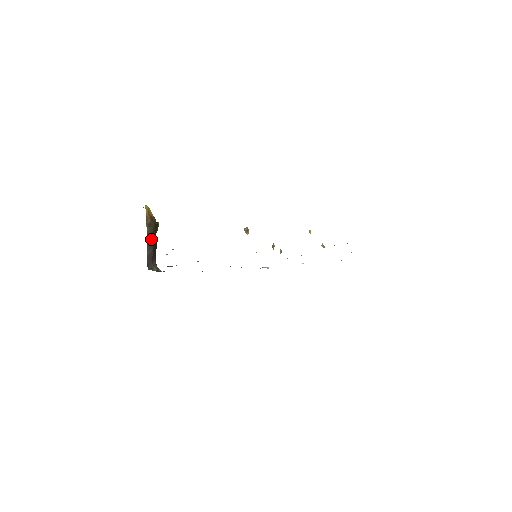
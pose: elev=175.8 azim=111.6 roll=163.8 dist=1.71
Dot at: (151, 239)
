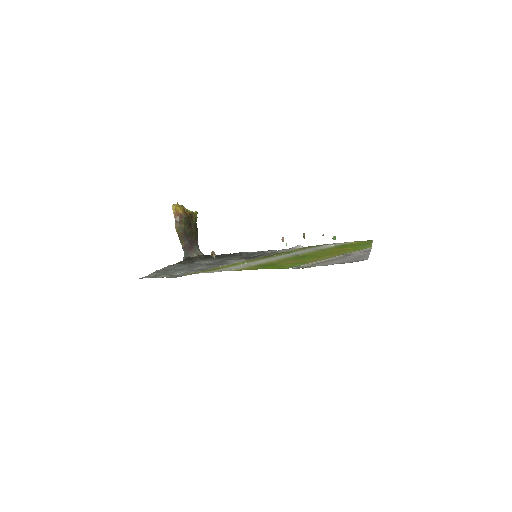
Dot at: (183, 233)
